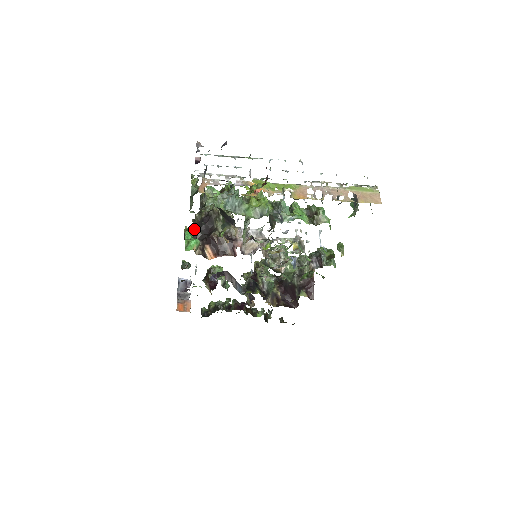
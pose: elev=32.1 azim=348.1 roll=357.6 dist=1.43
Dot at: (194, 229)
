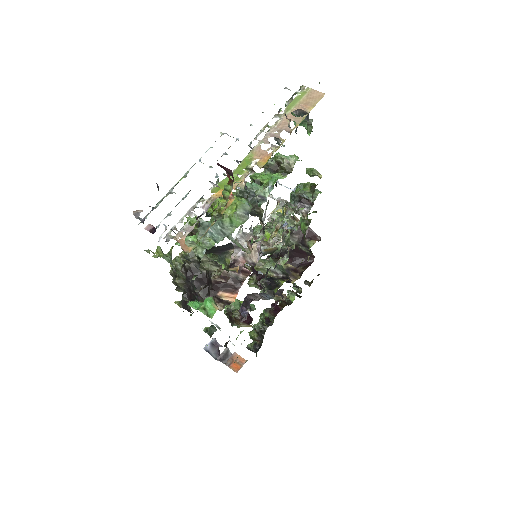
Dot at: (188, 295)
